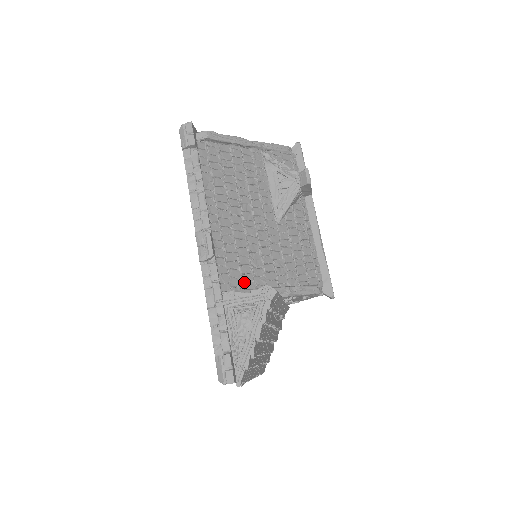
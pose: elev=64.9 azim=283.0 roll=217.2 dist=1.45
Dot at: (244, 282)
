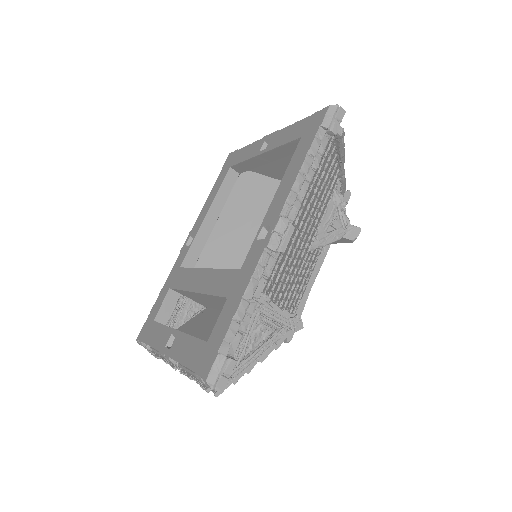
Dot at: (271, 291)
